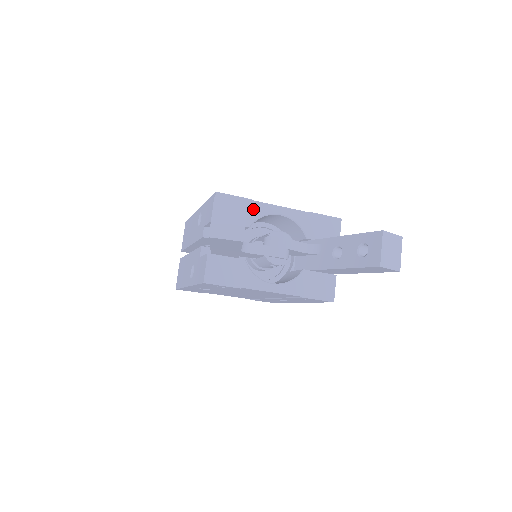
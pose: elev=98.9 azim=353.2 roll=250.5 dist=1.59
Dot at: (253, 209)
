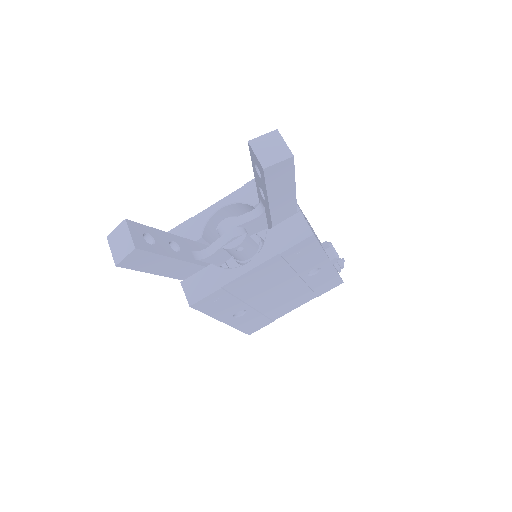
Dot at: (196, 223)
